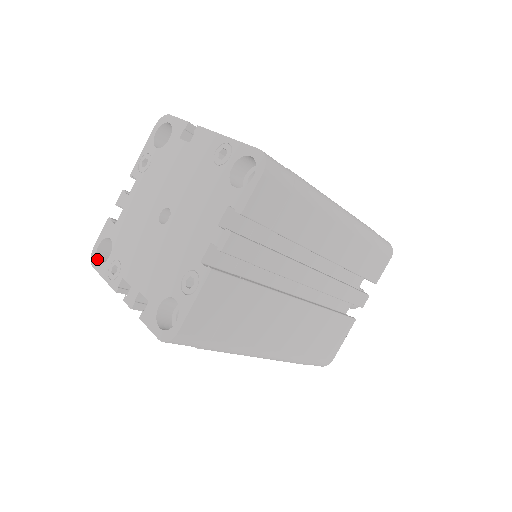
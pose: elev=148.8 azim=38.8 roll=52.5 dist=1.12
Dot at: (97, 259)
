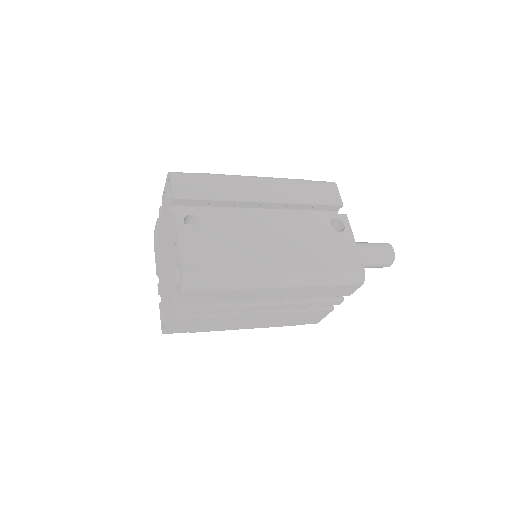
Dot at: (155, 241)
